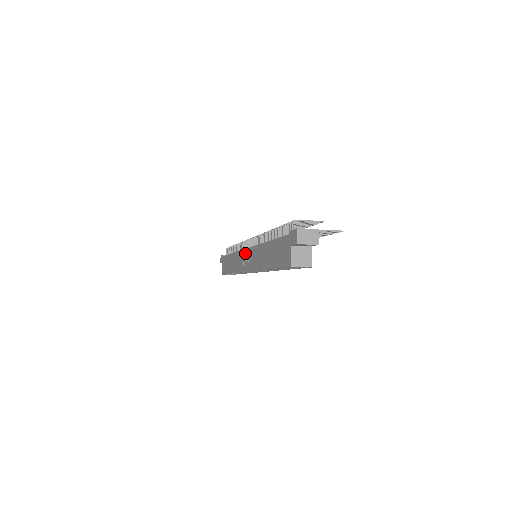
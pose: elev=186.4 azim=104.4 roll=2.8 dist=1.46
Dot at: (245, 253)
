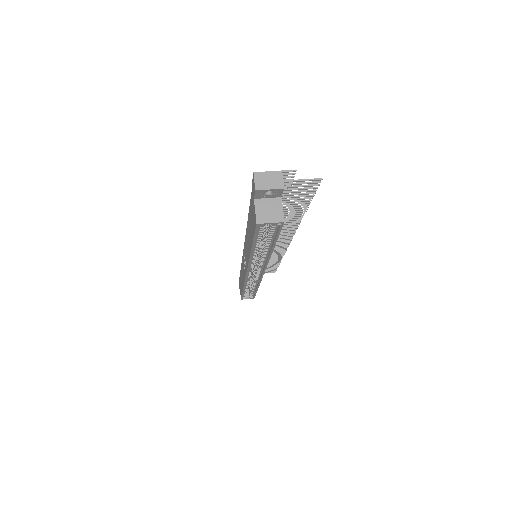
Dot at: occluded
